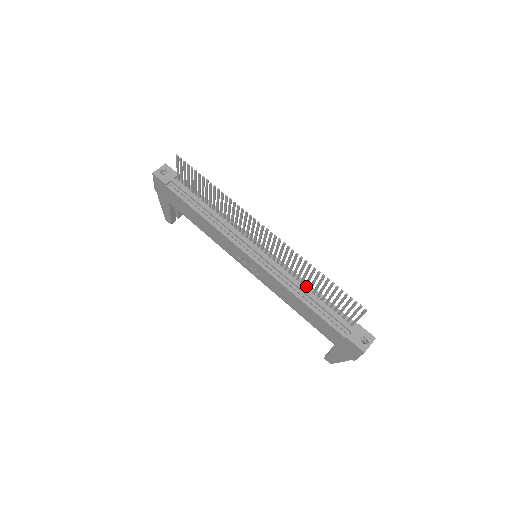
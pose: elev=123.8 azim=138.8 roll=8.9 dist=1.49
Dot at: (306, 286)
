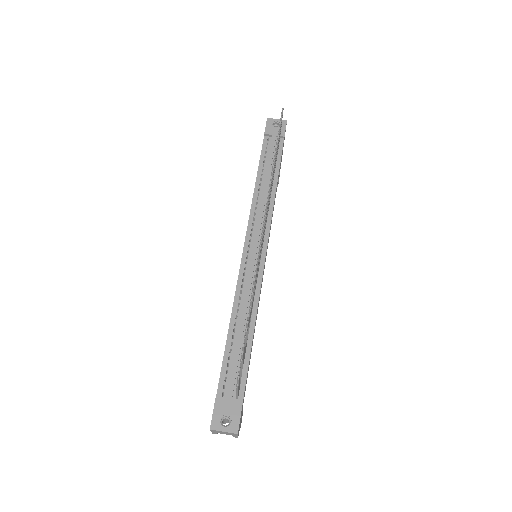
Dot at: occluded
